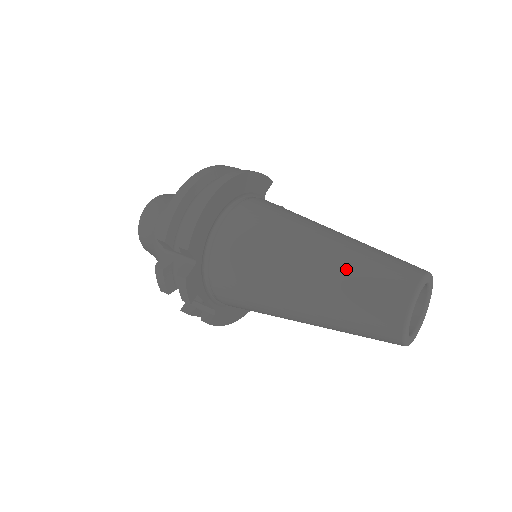
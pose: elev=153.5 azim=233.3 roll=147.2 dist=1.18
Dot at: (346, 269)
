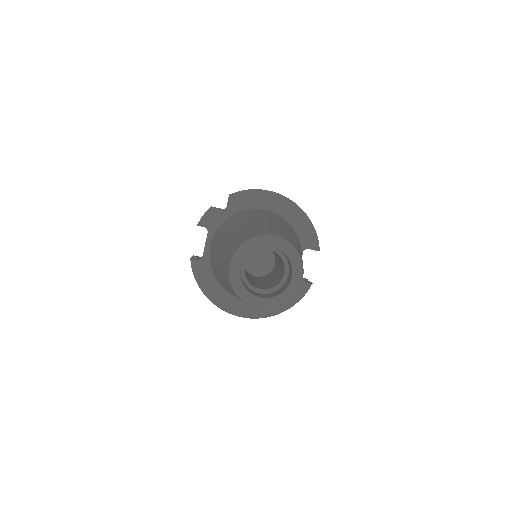
Dot at: (266, 224)
